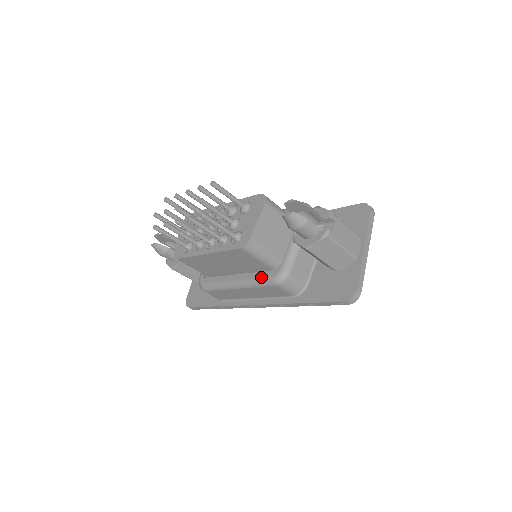
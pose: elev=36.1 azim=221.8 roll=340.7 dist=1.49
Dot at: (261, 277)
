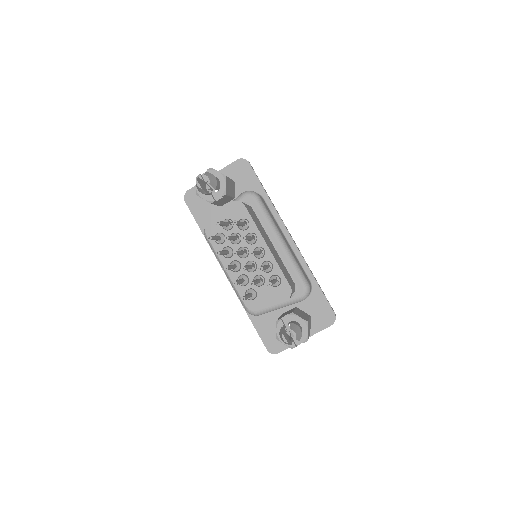
Dot at: occluded
